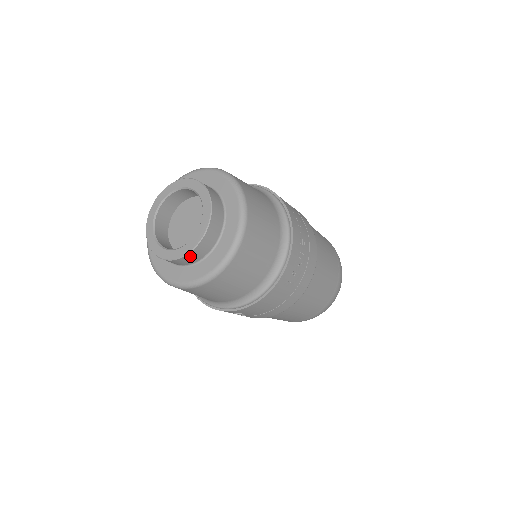
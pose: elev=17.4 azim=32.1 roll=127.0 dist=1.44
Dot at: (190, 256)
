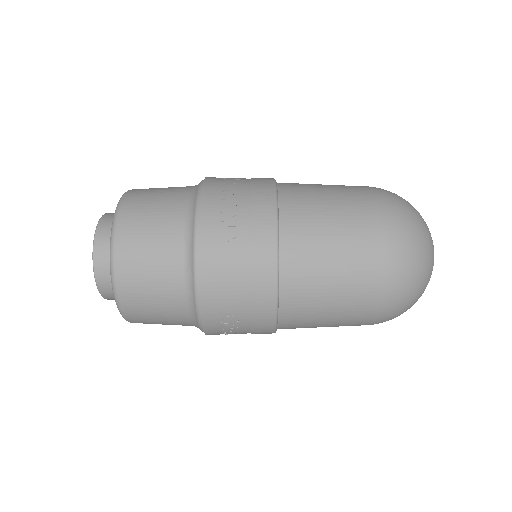
Dot at: (100, 274)
